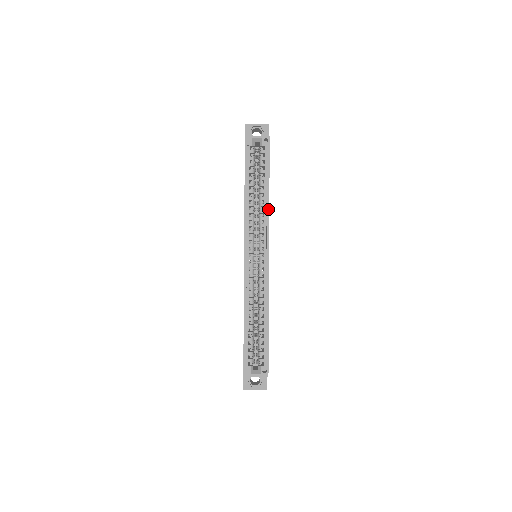
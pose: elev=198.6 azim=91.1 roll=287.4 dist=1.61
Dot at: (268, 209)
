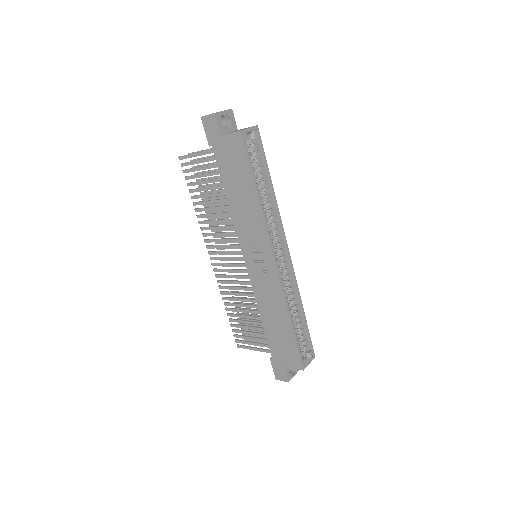
Dot at: (277, 205)
